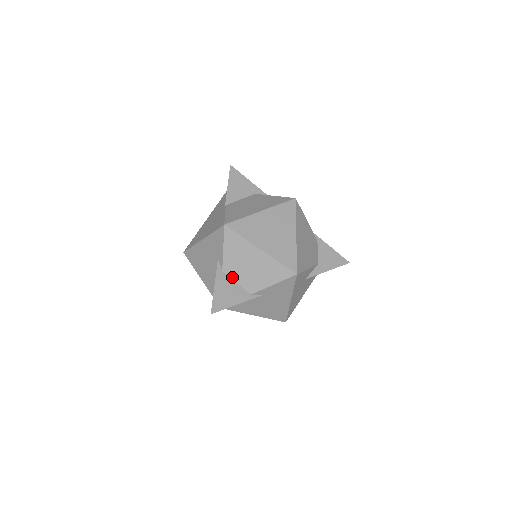
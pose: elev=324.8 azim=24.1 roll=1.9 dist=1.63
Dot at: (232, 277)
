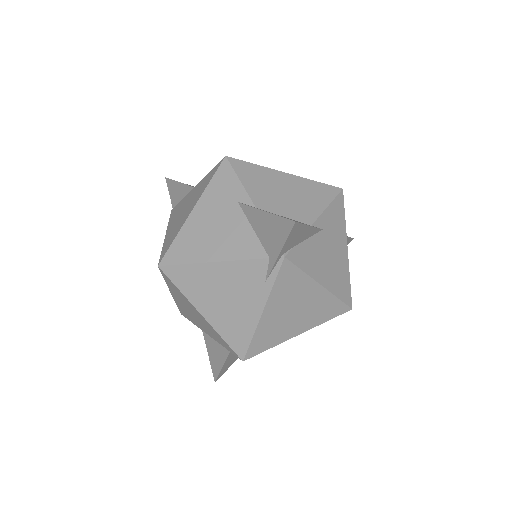
Dot at: (273, 211)
